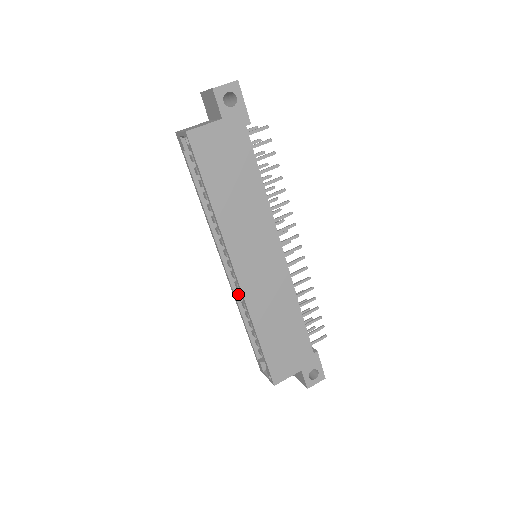
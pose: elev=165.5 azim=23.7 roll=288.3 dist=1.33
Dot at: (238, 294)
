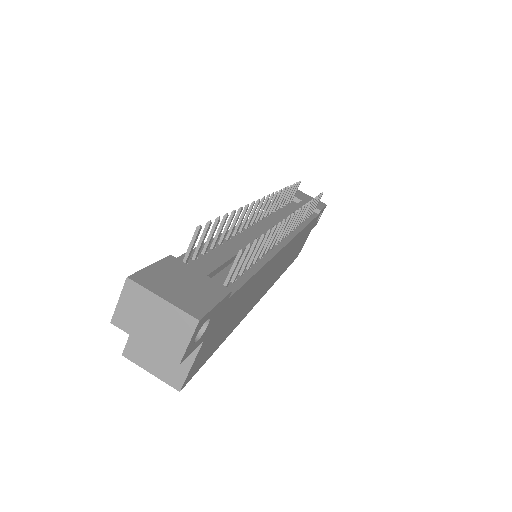
Dot at: occluded
